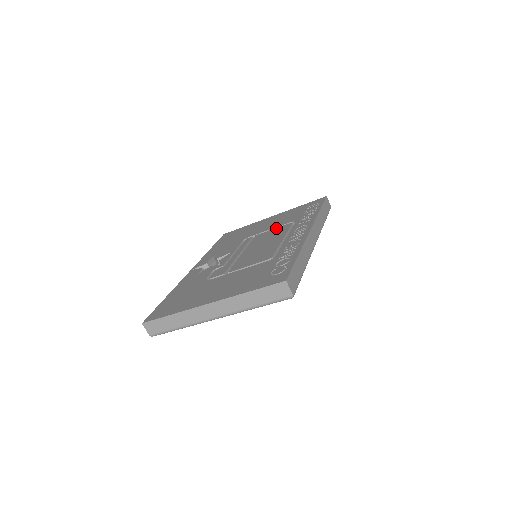
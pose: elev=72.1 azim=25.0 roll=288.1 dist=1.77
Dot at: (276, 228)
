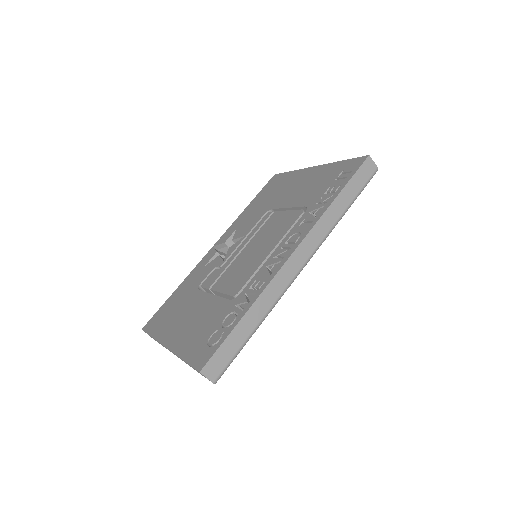
Dot at: (290, 211)
